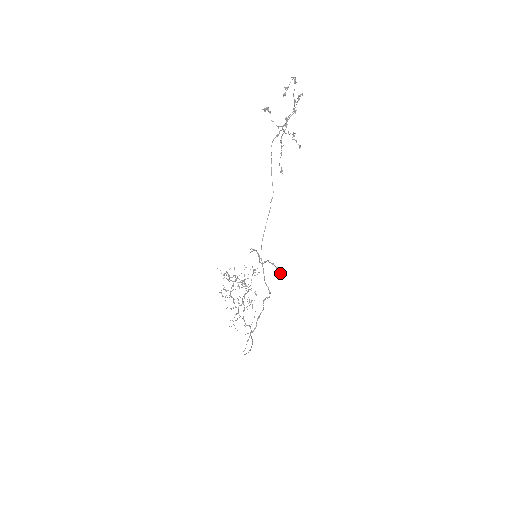
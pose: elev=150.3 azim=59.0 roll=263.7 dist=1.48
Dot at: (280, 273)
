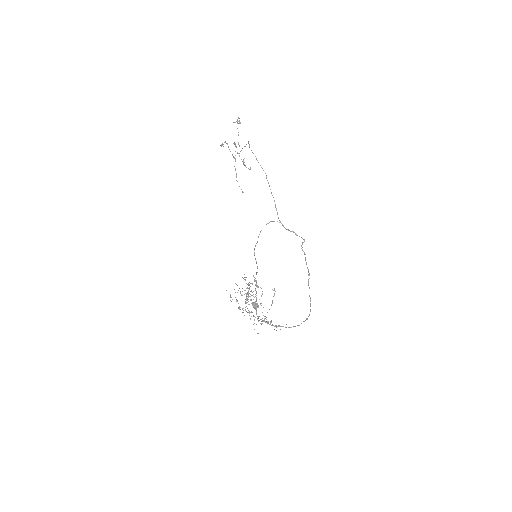
Dot at: (258, 306)
